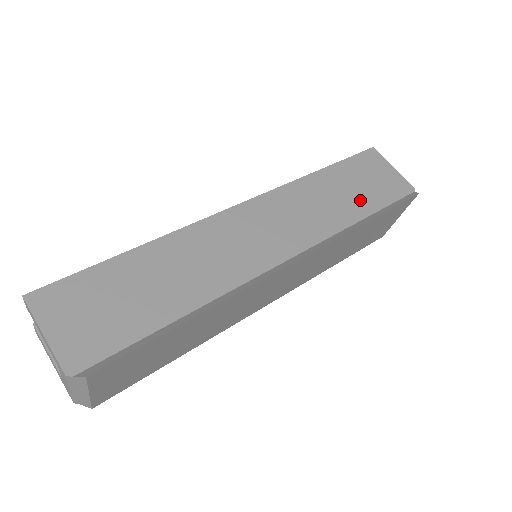
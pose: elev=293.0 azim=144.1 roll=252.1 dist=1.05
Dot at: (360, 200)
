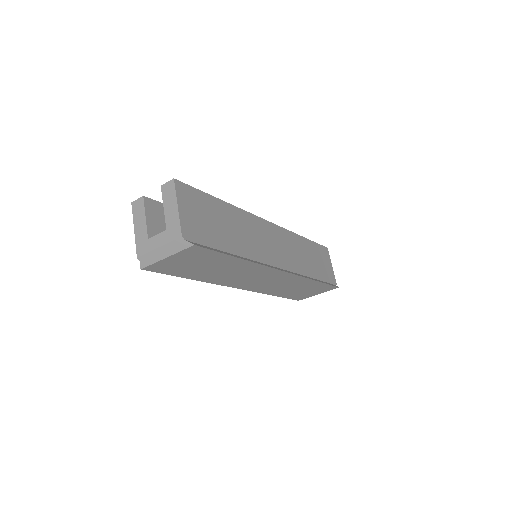
Dot at: (315, 268)
